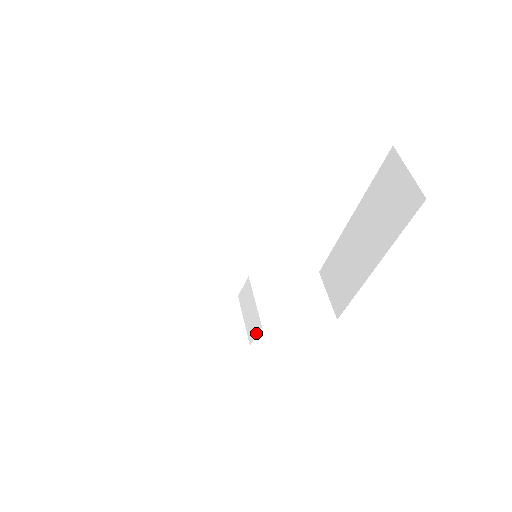
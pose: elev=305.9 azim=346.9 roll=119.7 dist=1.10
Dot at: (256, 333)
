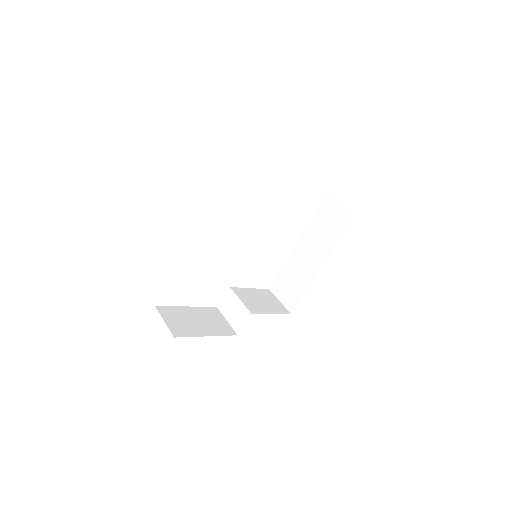
Dot at: (245, 322)
